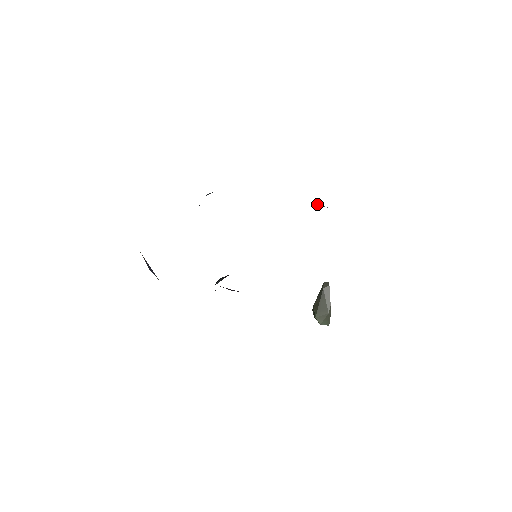
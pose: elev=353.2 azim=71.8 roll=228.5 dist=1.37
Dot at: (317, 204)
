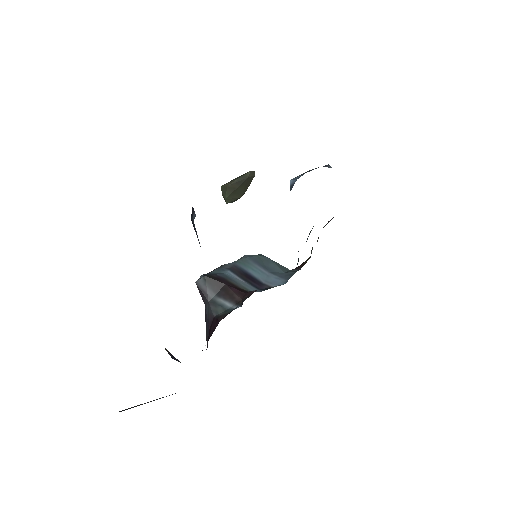
Dot at: (326, 166)
